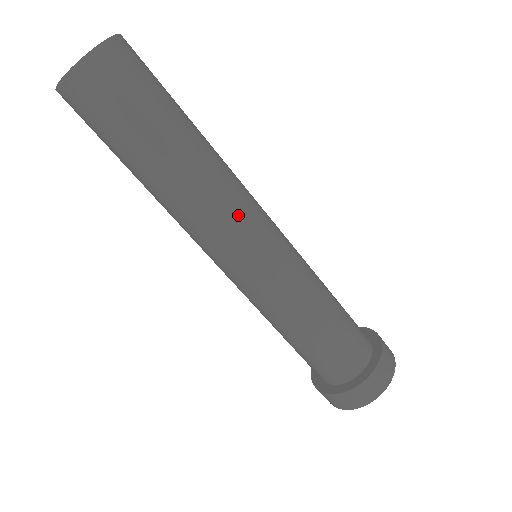
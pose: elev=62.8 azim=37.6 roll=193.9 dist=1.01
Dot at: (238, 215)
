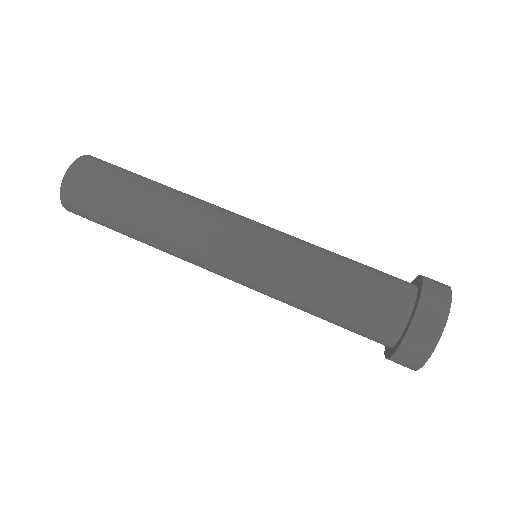
Dot at: occluded
